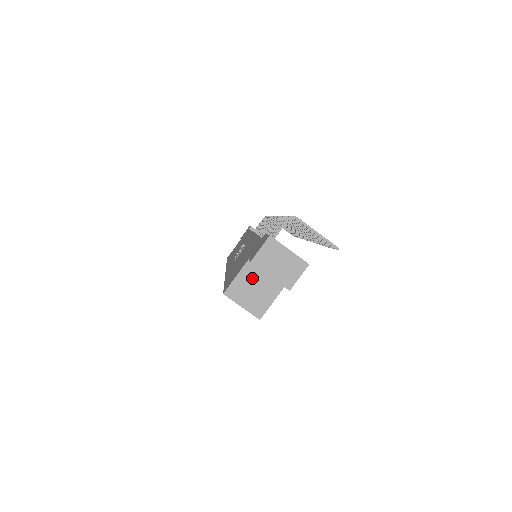
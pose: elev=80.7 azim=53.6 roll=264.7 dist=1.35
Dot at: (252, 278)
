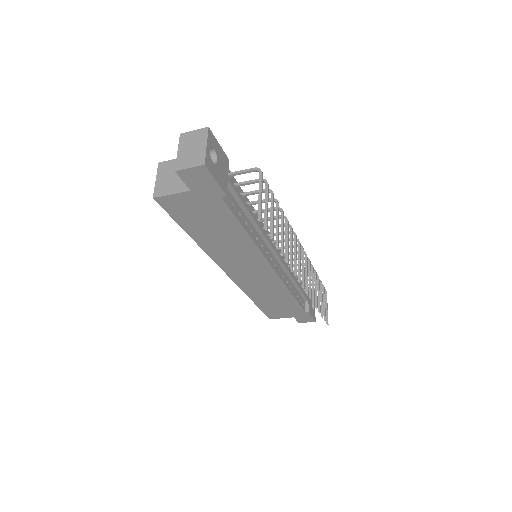
Dot at: occluded
